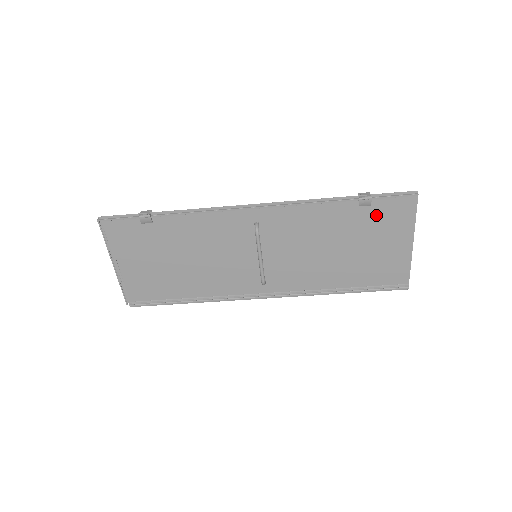
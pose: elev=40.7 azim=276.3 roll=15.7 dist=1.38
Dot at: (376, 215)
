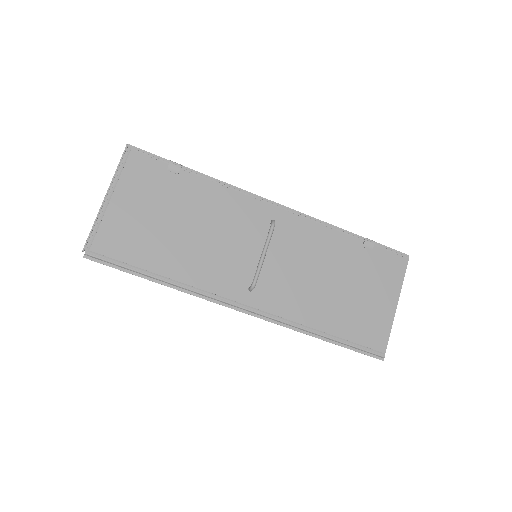
Dot at: (373, 262)
